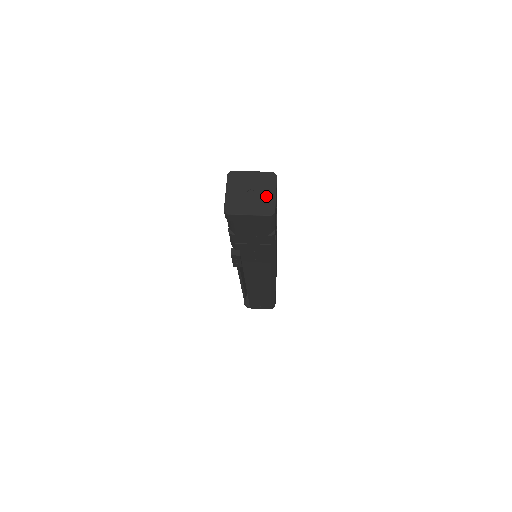
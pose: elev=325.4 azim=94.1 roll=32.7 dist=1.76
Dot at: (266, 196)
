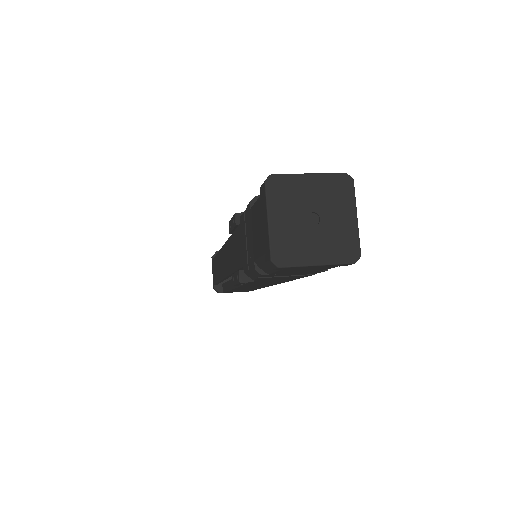
Dot at: (341, 224)
